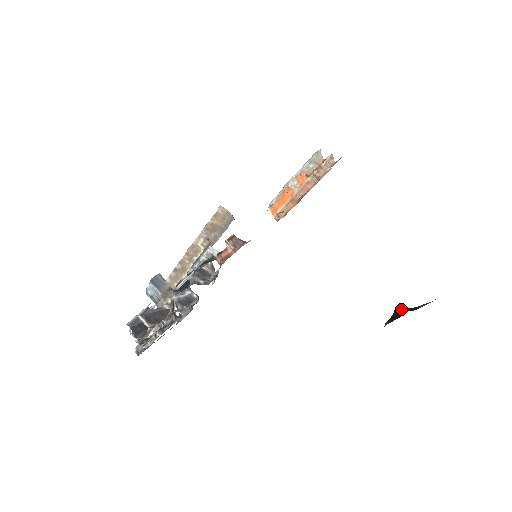
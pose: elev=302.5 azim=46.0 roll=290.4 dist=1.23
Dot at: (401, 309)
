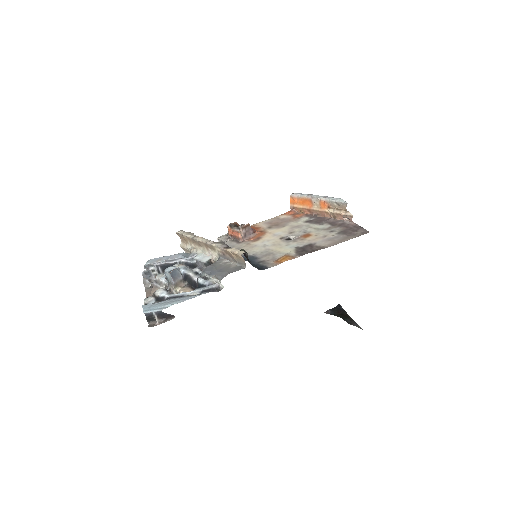
Dot at: occluded
